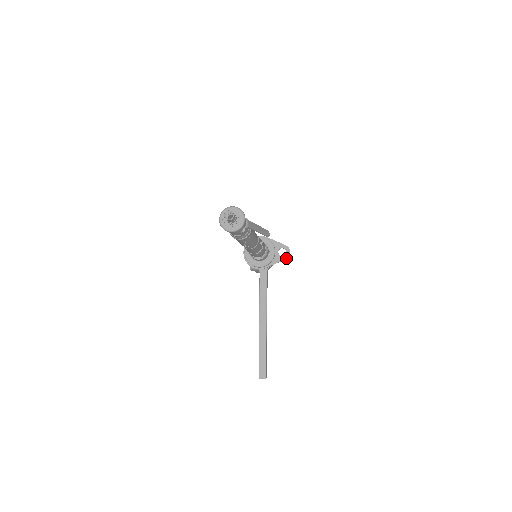
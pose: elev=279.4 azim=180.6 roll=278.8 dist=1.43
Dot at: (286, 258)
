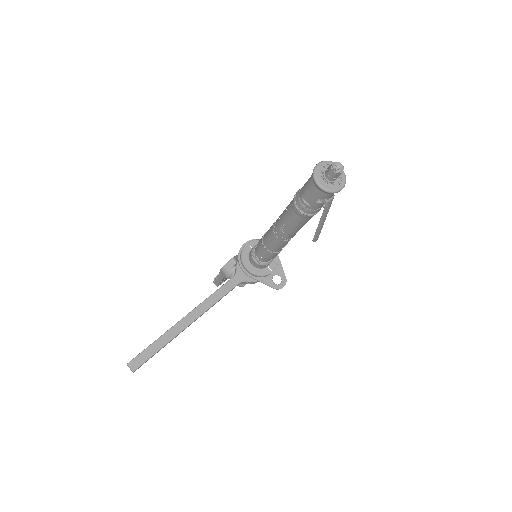
Dot at: (275, 288)
